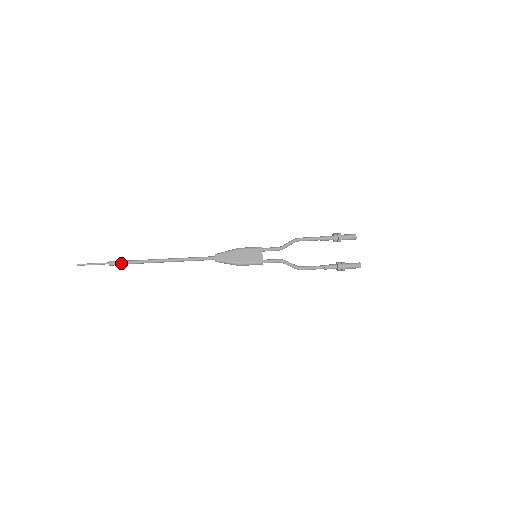
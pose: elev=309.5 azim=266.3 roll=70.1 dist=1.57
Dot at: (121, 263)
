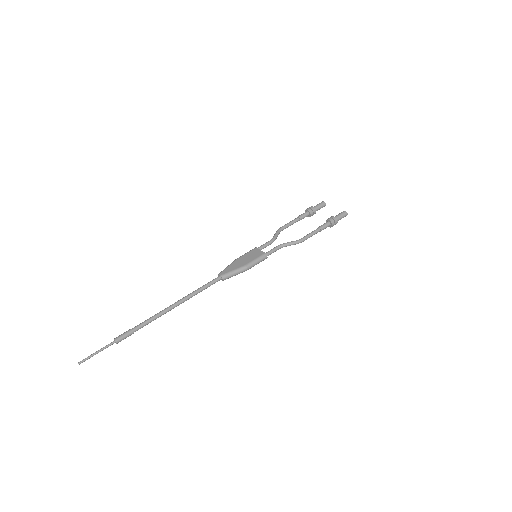
Dot at: (128, 332)
